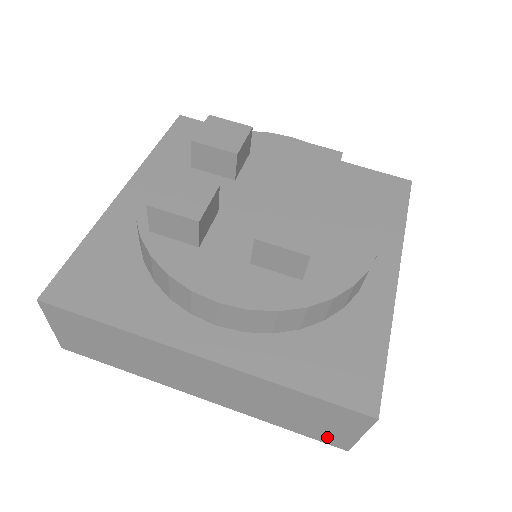
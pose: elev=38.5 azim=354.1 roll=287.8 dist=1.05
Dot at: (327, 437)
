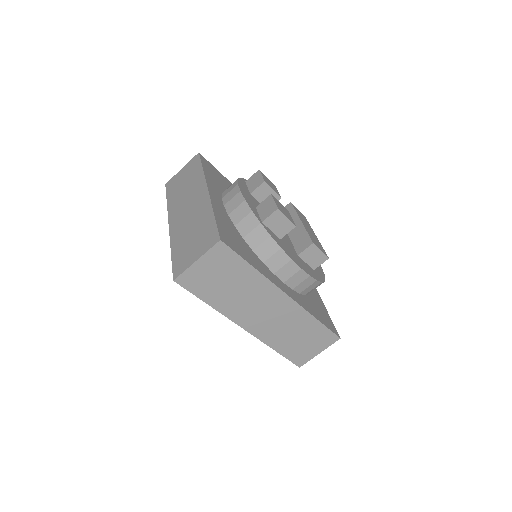
Dot at: (299, 357)
